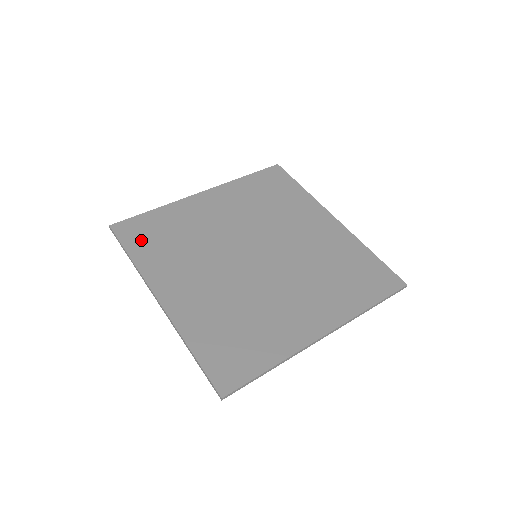
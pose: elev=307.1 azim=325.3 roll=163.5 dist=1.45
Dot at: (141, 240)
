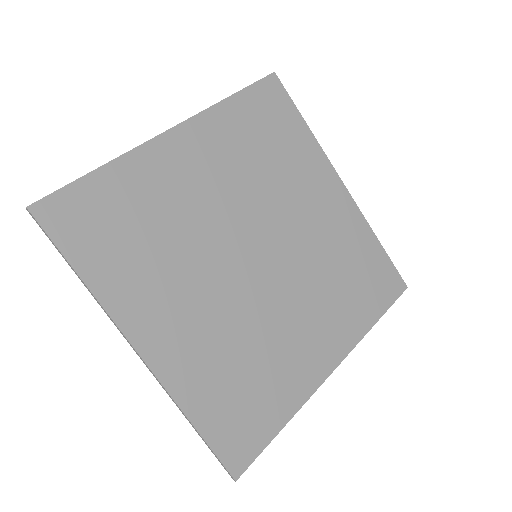
Dot at: (90, 238)
